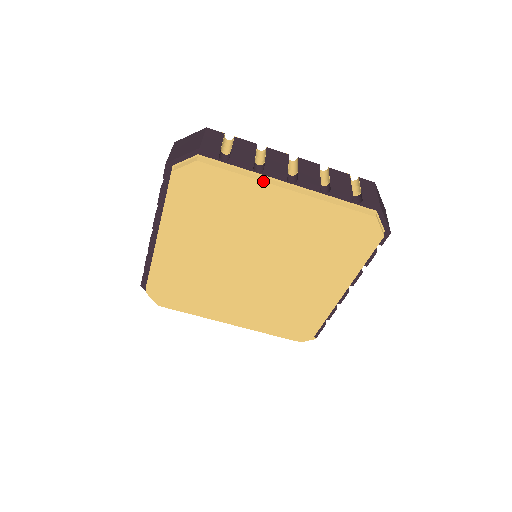
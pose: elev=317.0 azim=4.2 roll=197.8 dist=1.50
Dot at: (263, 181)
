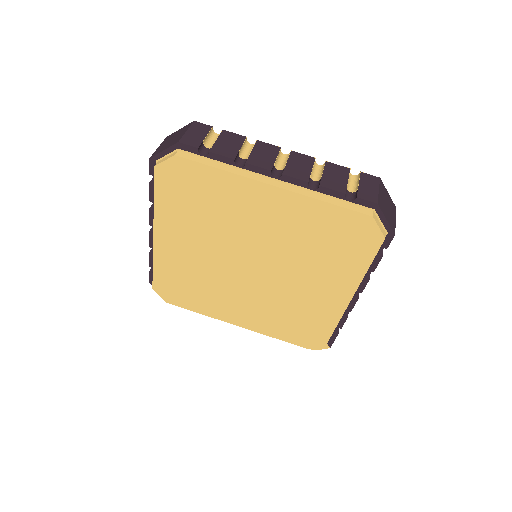
Dot at: (244, 176)
